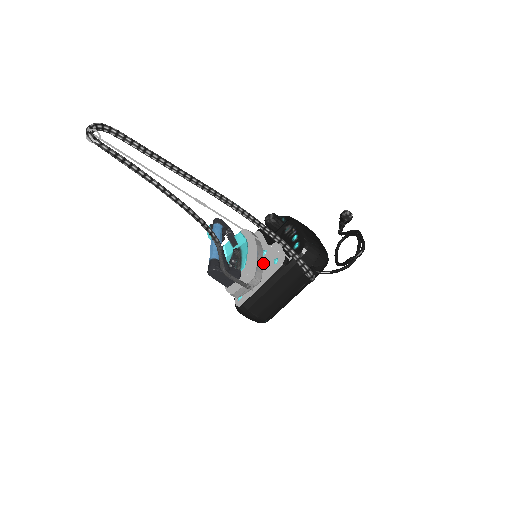
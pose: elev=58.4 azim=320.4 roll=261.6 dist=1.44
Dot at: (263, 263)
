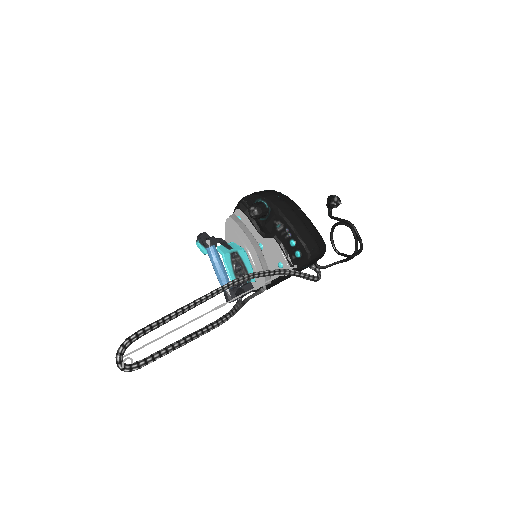
Dot at: (264, 259)
